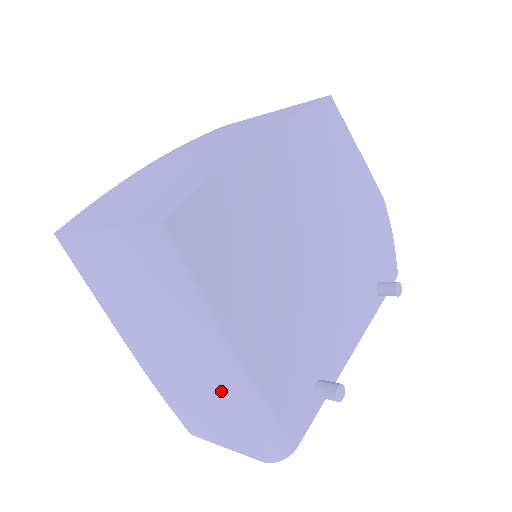
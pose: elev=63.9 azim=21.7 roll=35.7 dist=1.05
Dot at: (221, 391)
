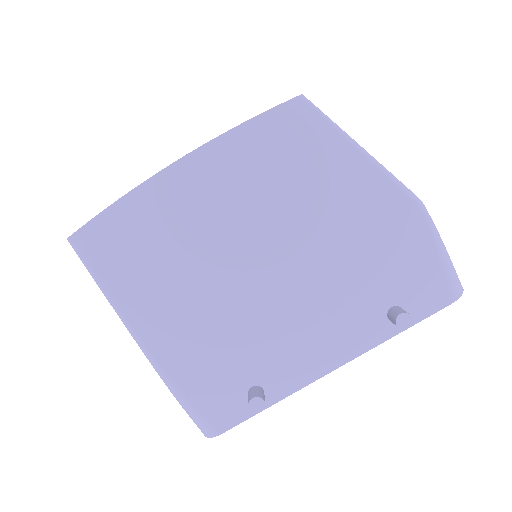
Dot at: occluded
